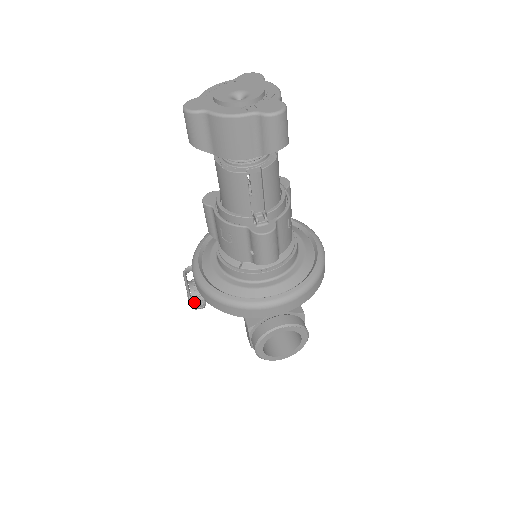
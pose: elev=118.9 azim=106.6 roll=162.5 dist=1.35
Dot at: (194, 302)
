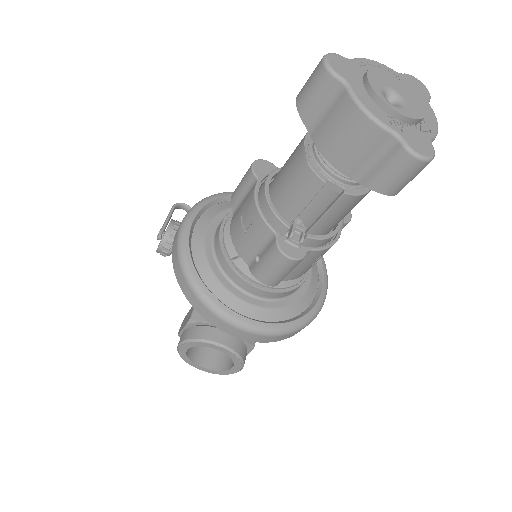
Dot at: (160, 245)
